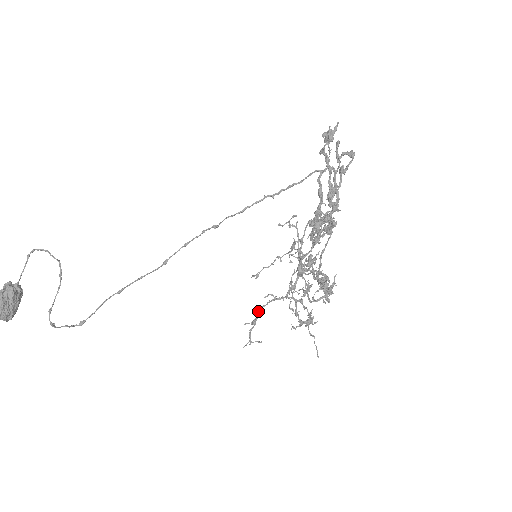
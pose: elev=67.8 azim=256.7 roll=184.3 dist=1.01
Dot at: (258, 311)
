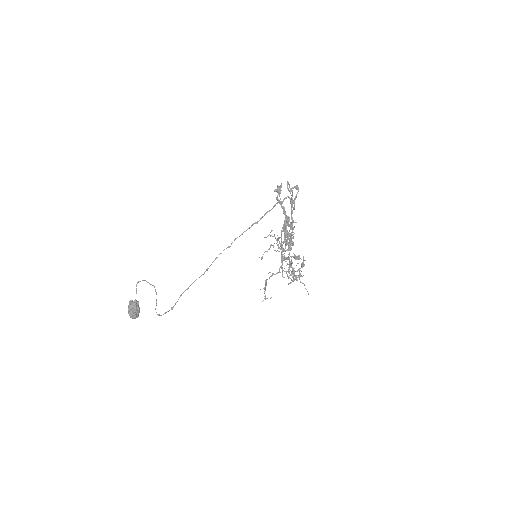
Dot at: (265, 282)
